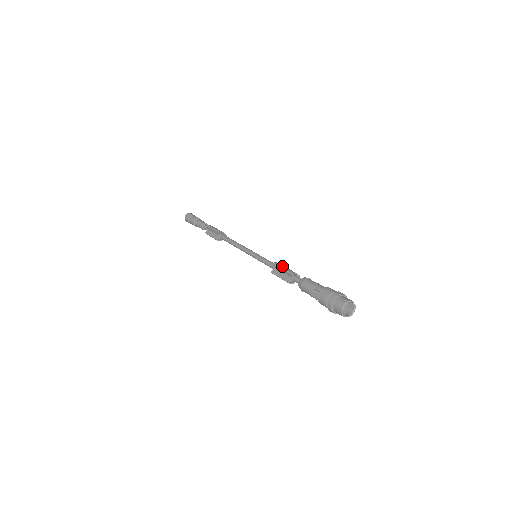
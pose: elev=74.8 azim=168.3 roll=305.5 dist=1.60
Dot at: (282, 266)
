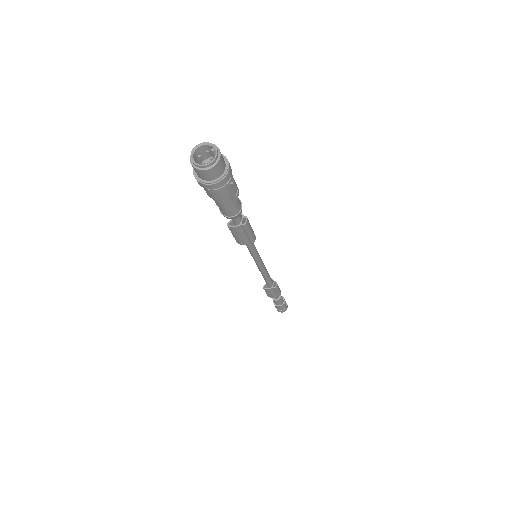
Dot at: occluded
